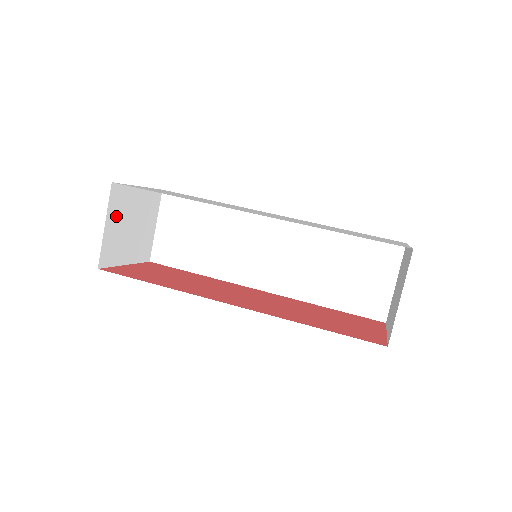
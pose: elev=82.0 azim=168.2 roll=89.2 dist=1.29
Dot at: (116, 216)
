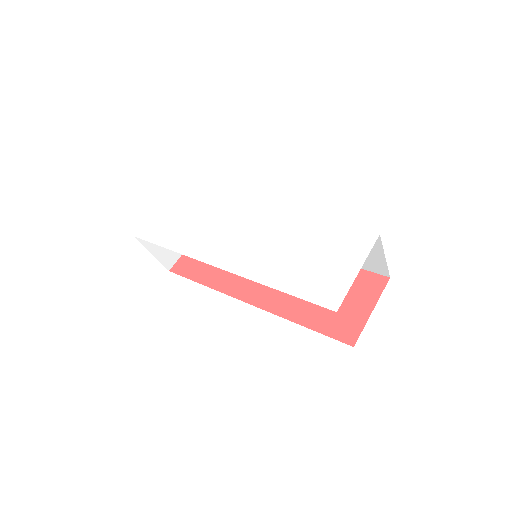
Dot at: occluded
